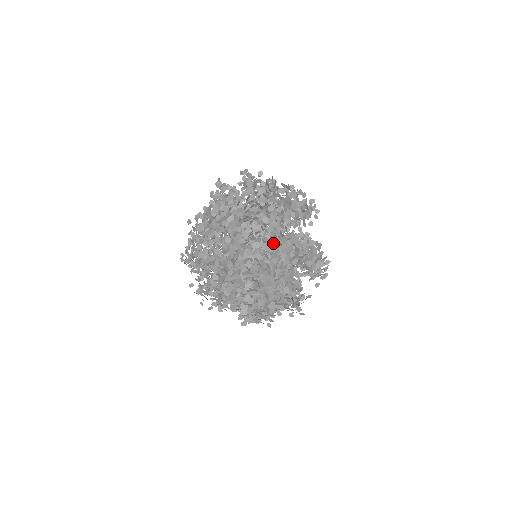
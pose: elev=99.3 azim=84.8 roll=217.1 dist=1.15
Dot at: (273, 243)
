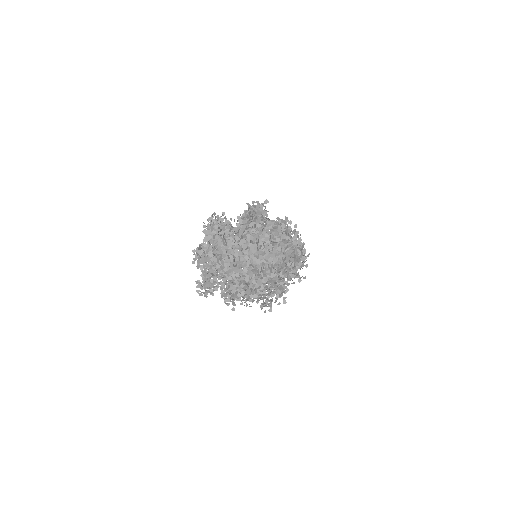
Dot at: (277, 224)
